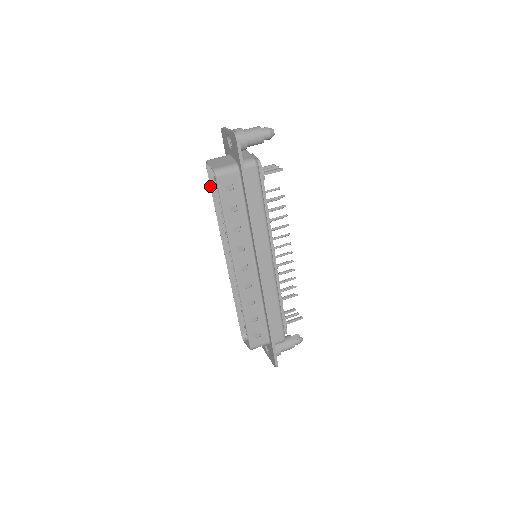
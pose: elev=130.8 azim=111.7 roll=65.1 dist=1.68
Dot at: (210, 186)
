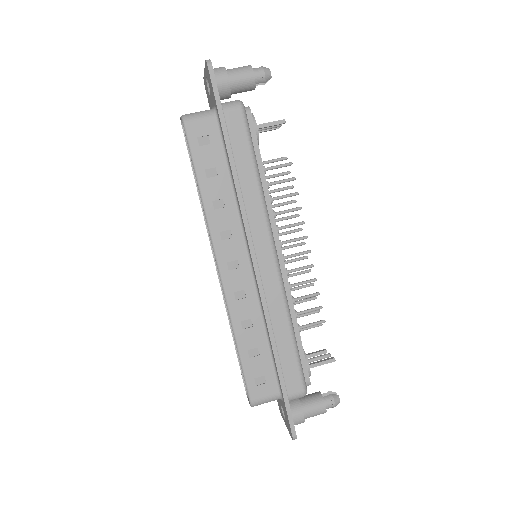
Dot at: (189, 156)
